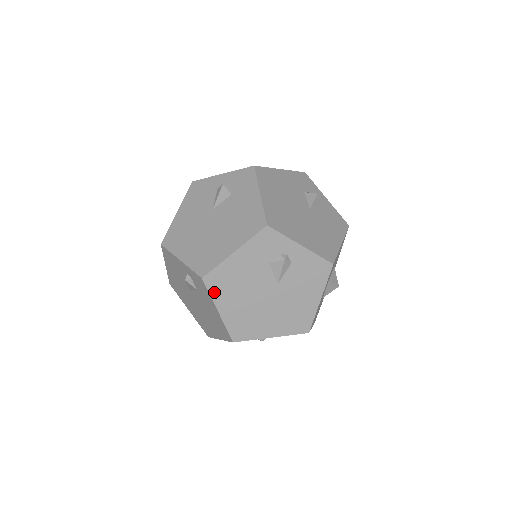
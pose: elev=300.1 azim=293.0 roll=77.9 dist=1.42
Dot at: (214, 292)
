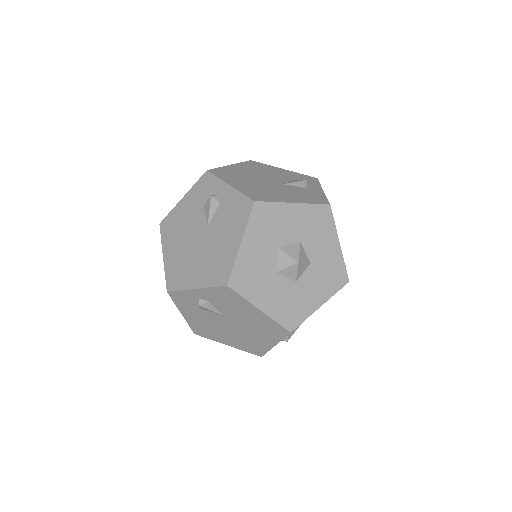
Dot at: (164, 237)
